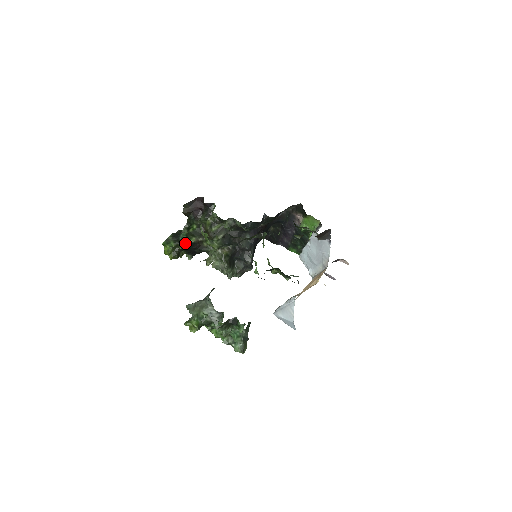
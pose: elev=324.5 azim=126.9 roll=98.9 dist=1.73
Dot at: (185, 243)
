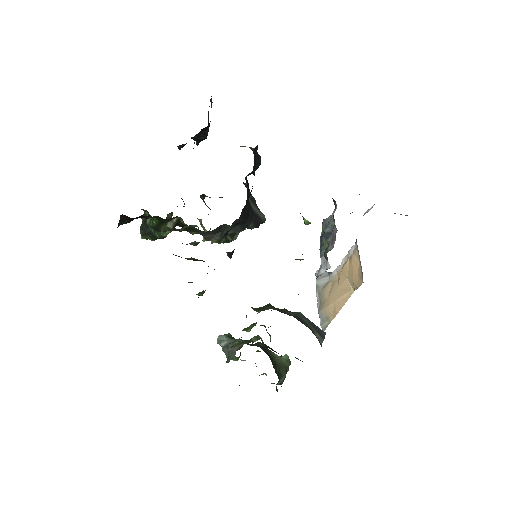
Dot at: (163, 237)
